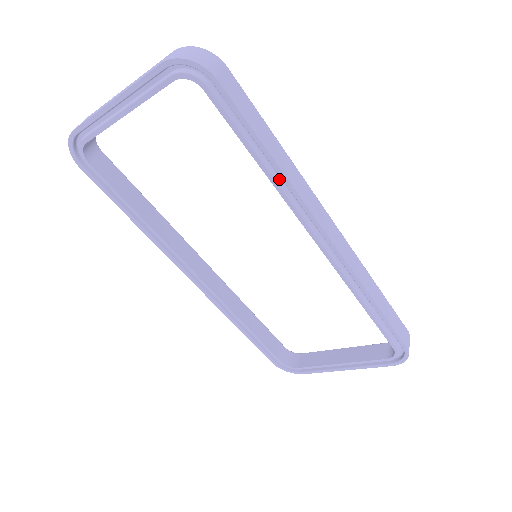
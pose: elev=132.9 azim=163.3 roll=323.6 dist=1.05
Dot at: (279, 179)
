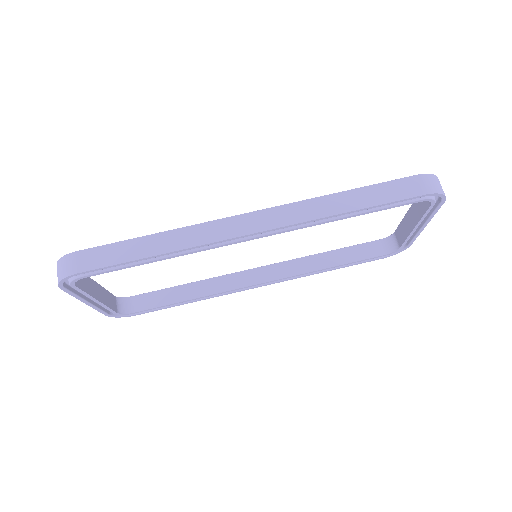
Dot at: occluded
